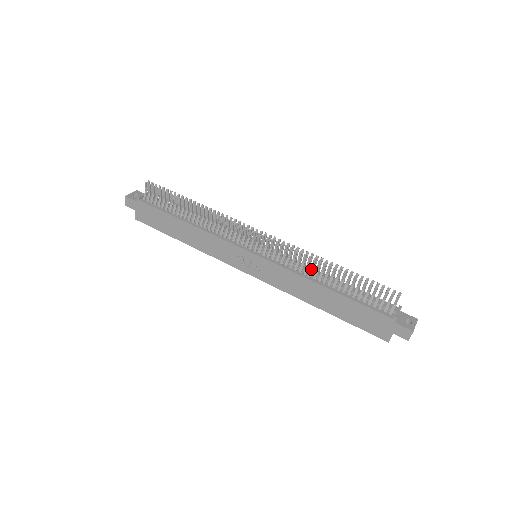
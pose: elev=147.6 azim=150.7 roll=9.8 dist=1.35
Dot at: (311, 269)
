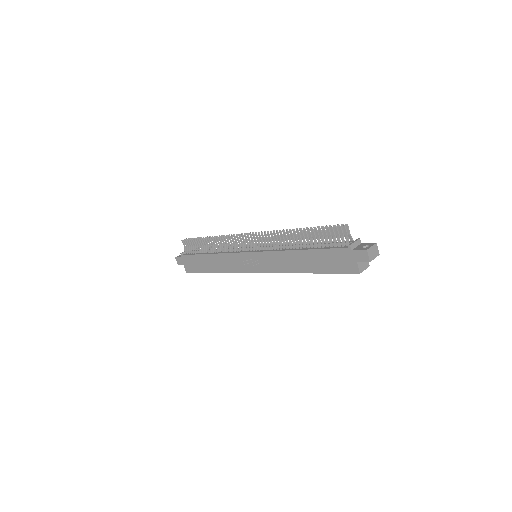
Dot at: (286, 242)
